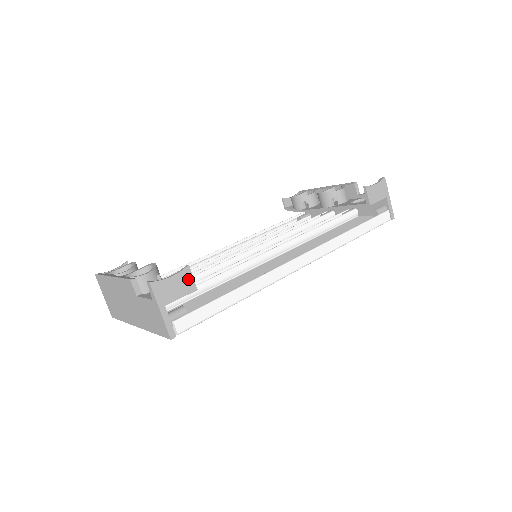
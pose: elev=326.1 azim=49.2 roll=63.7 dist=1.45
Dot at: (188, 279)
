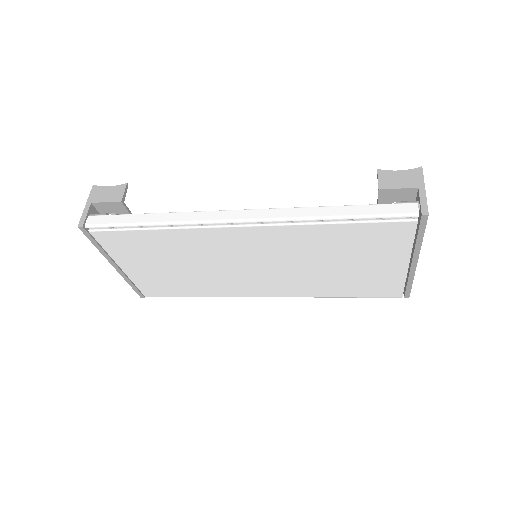
Dot at: (120, 192)
